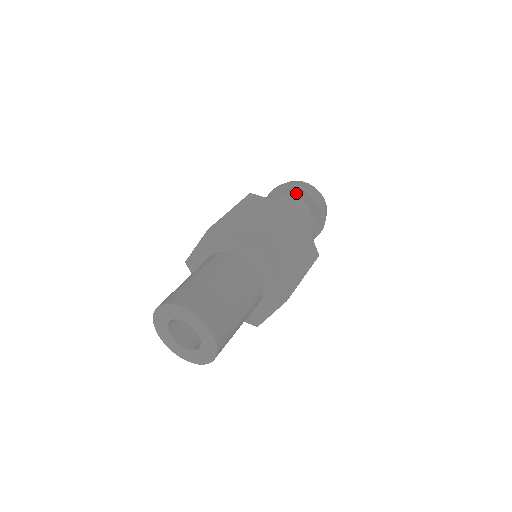
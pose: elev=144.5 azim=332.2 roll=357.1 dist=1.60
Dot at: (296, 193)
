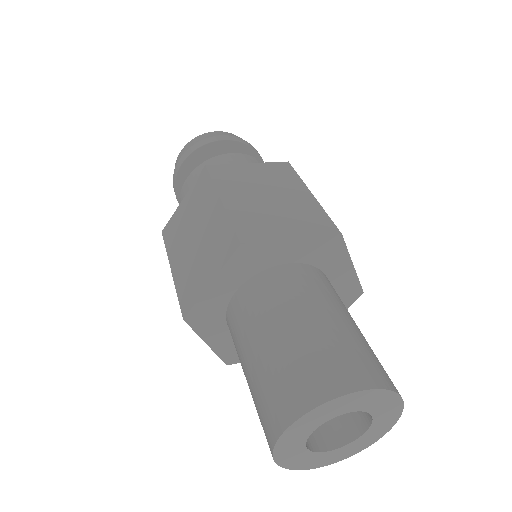
Dot at: (226, 149)
